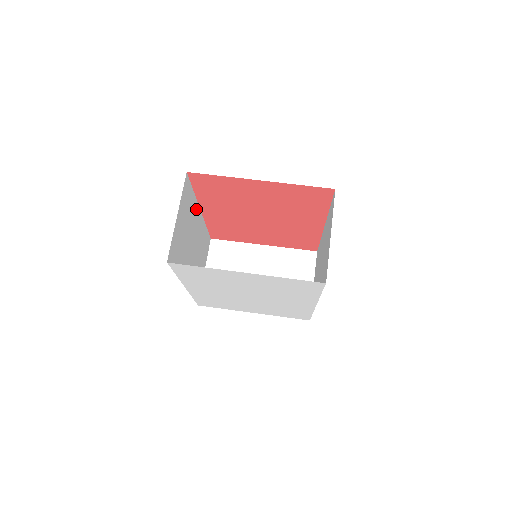
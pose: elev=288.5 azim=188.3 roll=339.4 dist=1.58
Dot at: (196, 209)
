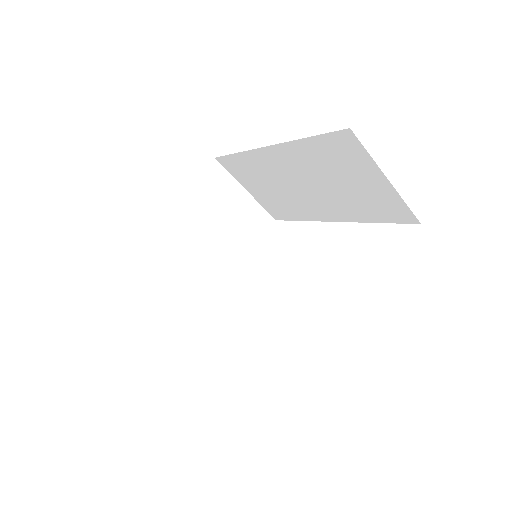
Dot at: occluded
